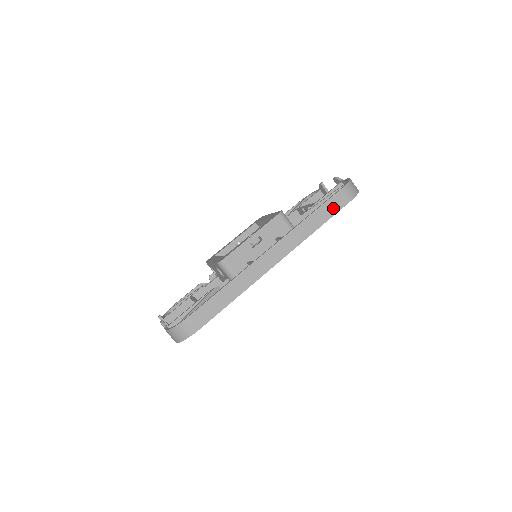
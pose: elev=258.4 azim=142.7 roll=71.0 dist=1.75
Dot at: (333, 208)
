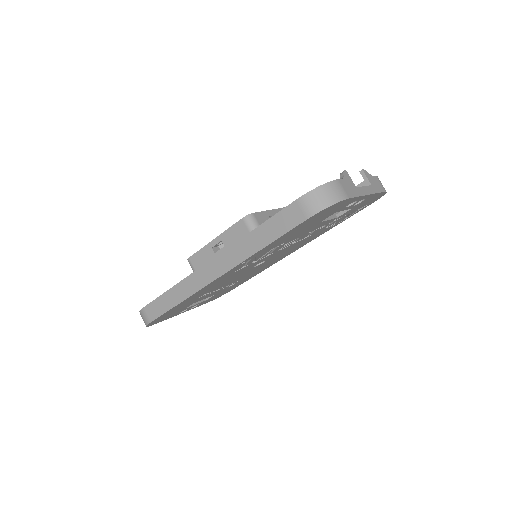
Dot at: (283, 225)
